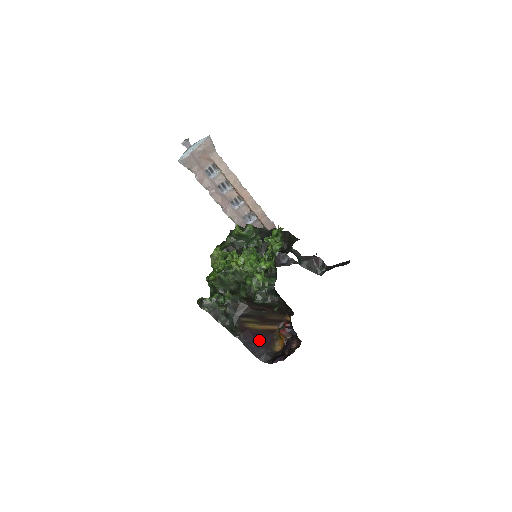
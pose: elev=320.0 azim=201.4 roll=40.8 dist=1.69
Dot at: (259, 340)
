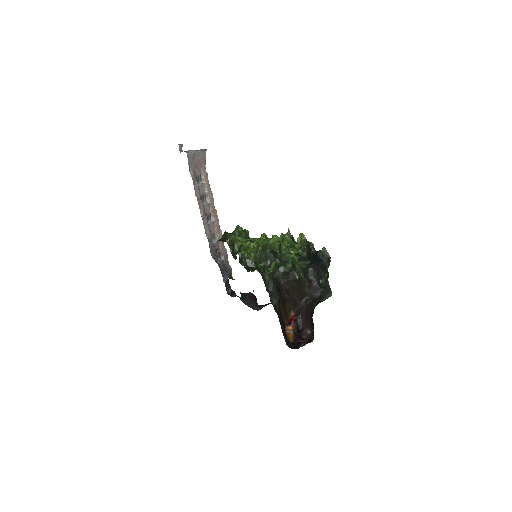
Dot at: occluded
